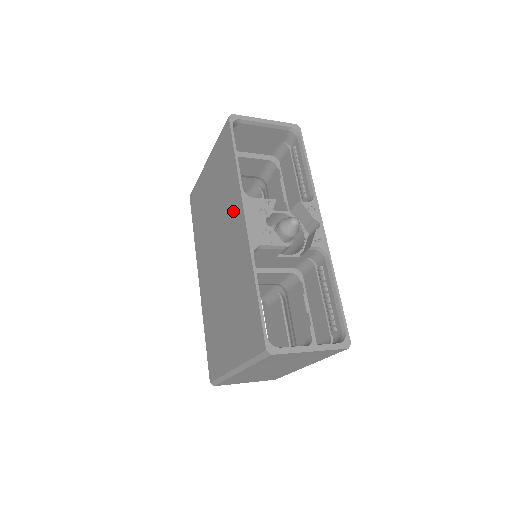
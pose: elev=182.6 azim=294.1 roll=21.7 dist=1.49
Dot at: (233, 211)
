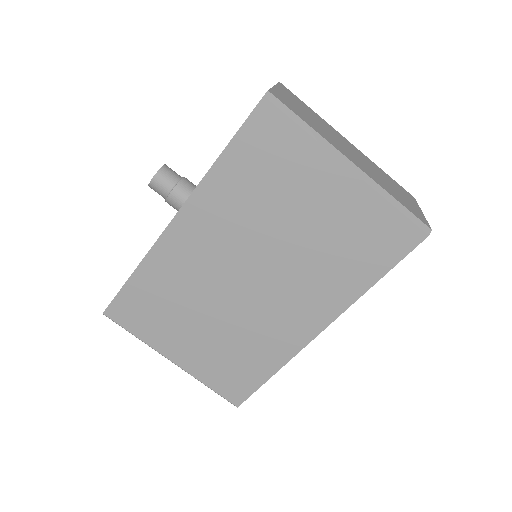
Dot at: (317, 301)
